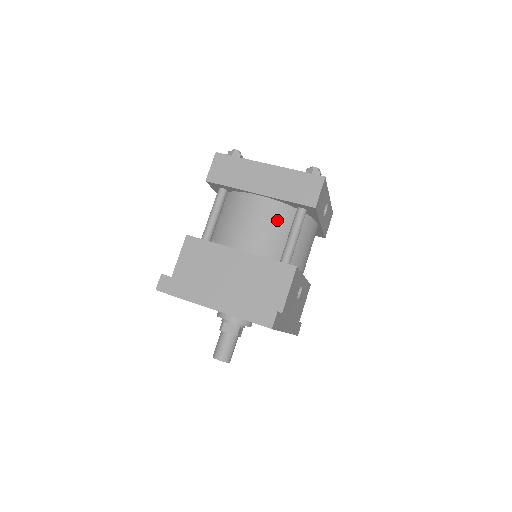
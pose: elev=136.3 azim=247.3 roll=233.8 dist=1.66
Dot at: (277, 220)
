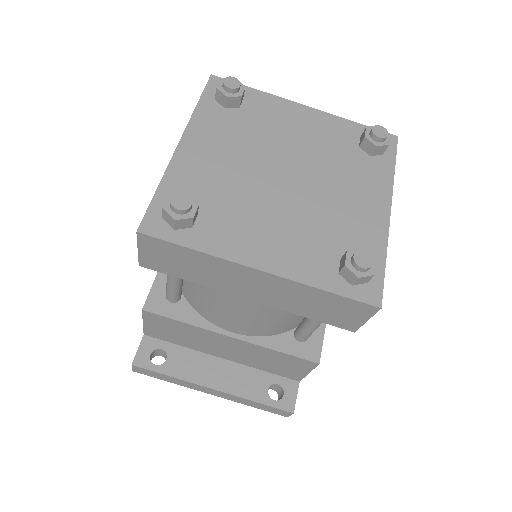
Dot at: (286, 312)
